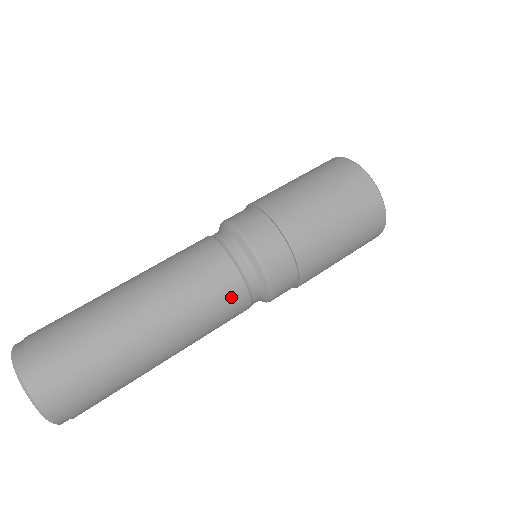
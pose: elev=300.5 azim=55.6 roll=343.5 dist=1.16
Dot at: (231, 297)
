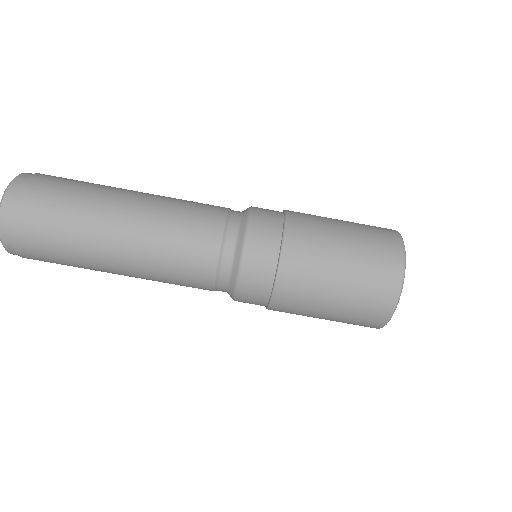
Dot at: occluded
